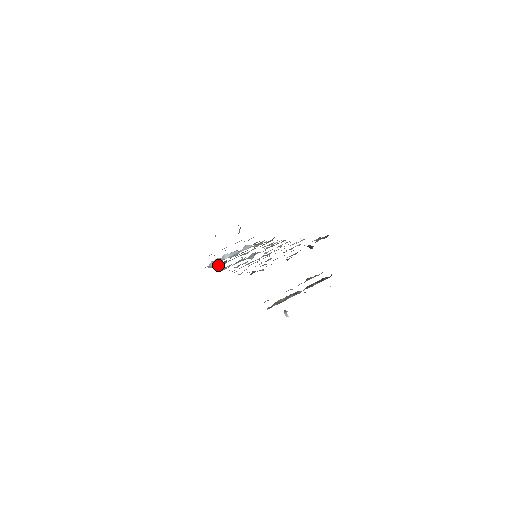
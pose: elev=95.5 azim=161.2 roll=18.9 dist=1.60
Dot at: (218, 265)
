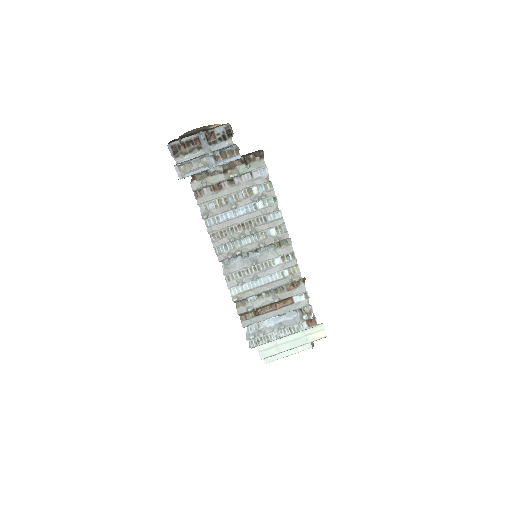
Dot at: (240, 303)
